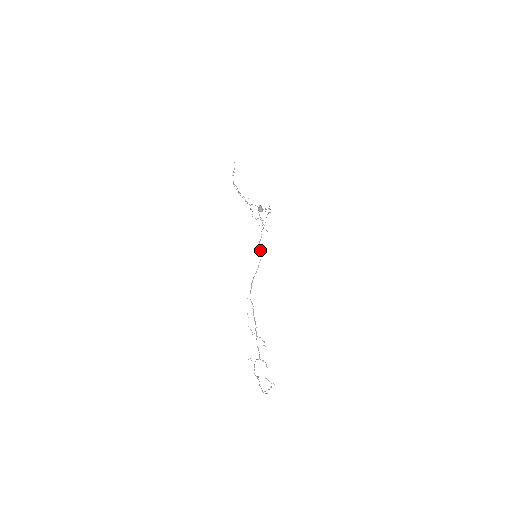
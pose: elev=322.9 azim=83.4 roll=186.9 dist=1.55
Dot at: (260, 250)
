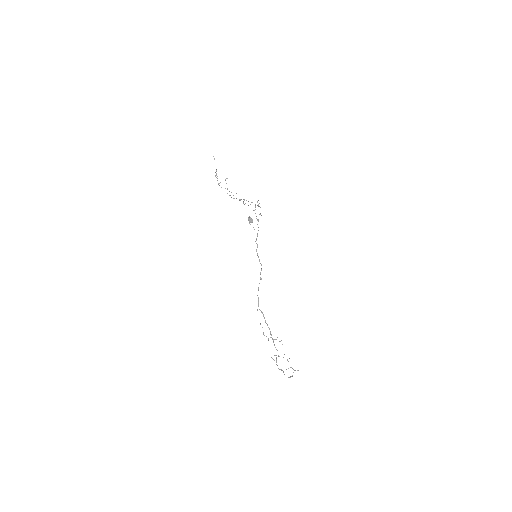
Dot at: (259, 260)
